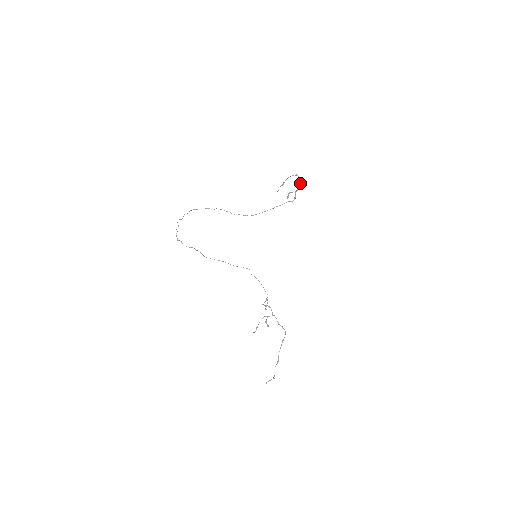
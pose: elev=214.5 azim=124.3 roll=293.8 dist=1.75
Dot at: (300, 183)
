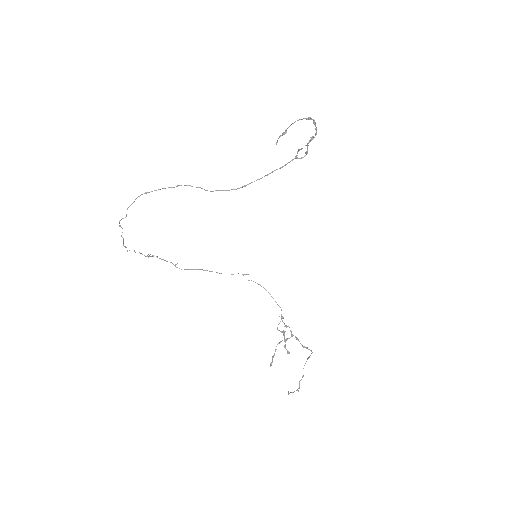
Dot at: (315, 129)
